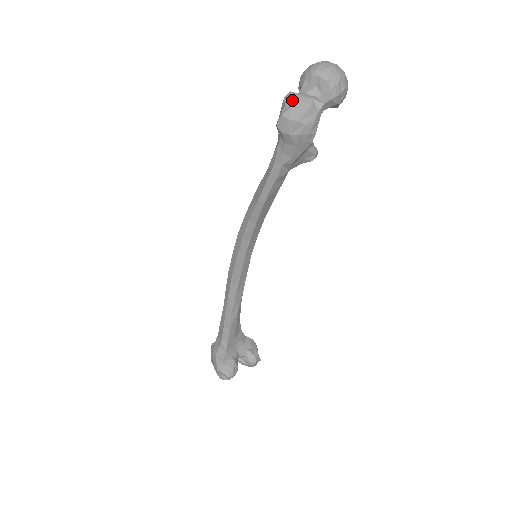
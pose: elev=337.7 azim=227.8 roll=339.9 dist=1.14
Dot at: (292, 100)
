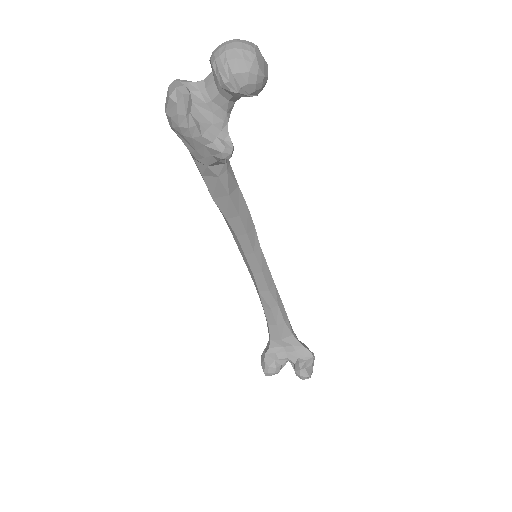
Dot at: (168, 89)
